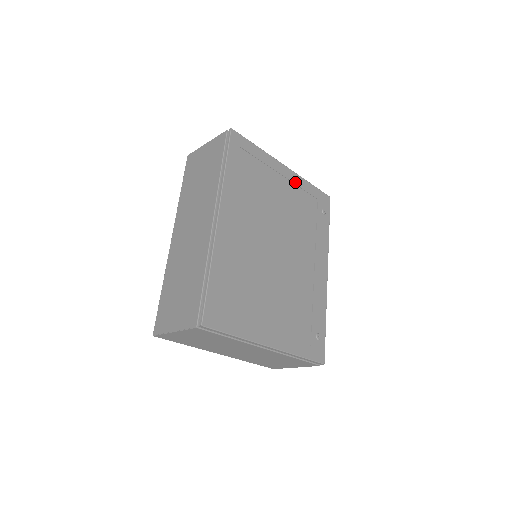
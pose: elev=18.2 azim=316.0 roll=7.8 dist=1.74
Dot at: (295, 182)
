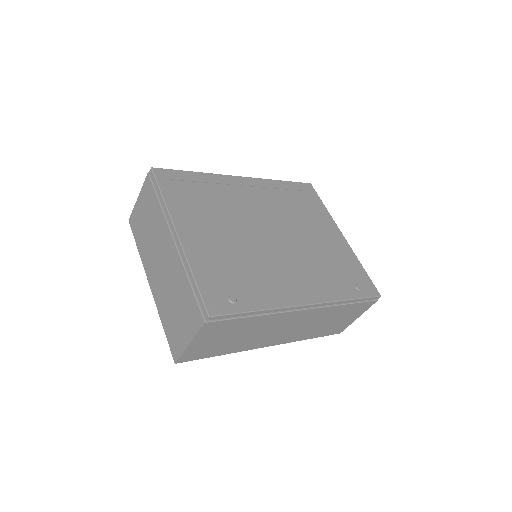
Dot at: (343, 247)
